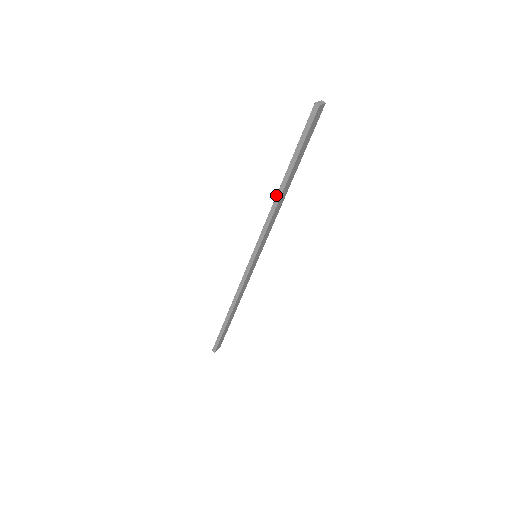
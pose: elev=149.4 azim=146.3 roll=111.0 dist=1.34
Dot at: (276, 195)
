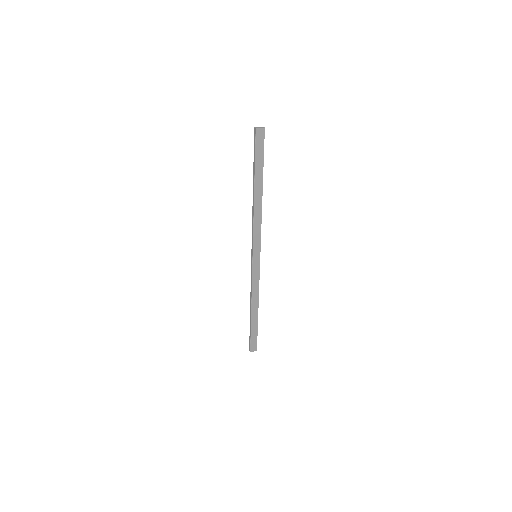
Dot at: occluded
